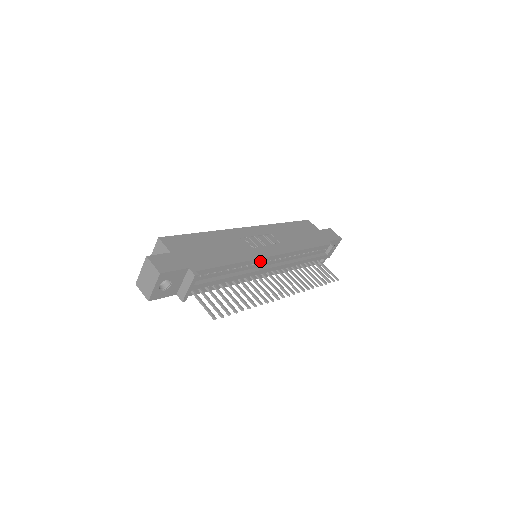
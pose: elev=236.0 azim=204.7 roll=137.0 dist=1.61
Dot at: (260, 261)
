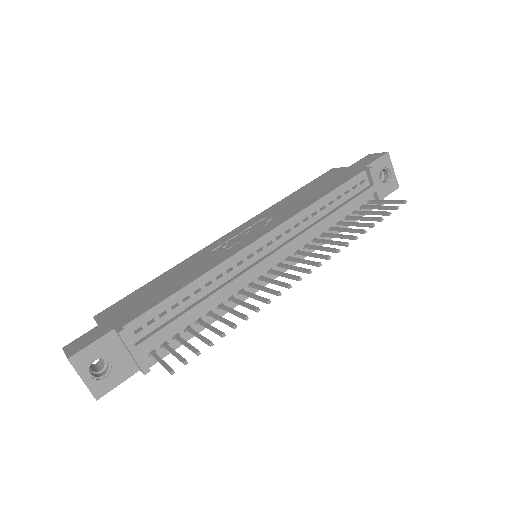
Dot at: (240, 258)
